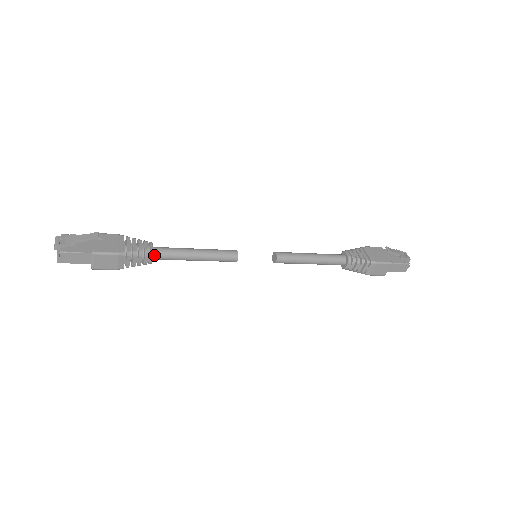
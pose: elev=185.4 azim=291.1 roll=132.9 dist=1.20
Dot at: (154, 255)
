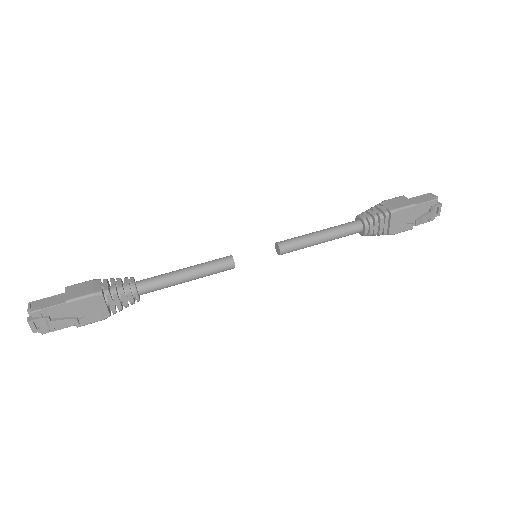
Dot at: occluded
